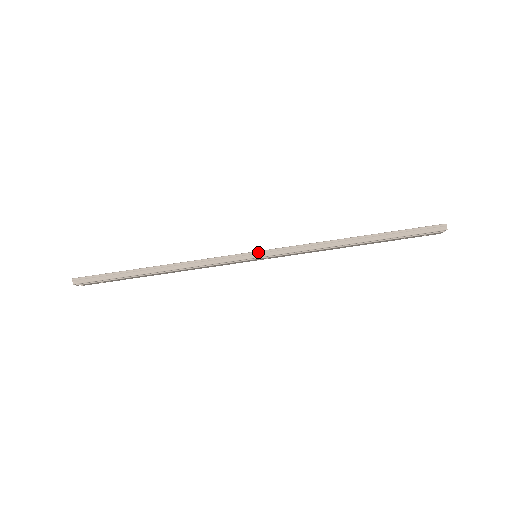
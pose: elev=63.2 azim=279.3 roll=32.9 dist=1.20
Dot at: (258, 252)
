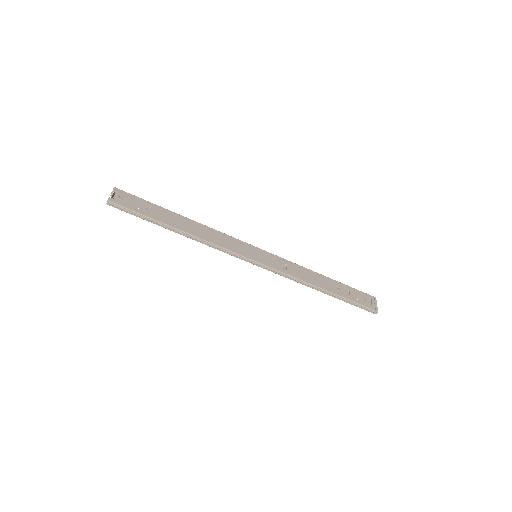
Dot at: (258, 263)
